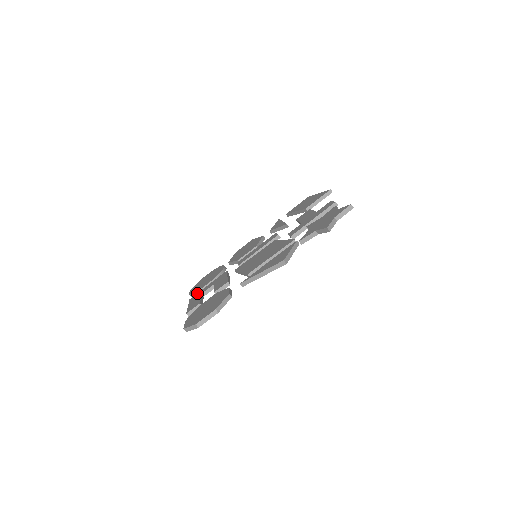
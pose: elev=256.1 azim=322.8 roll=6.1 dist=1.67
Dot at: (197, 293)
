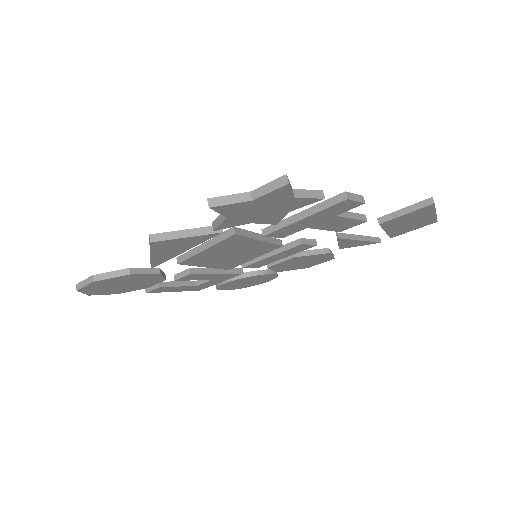
Dot at: occluded
